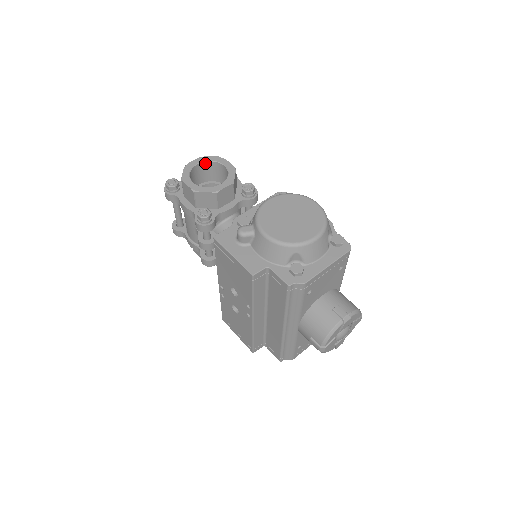
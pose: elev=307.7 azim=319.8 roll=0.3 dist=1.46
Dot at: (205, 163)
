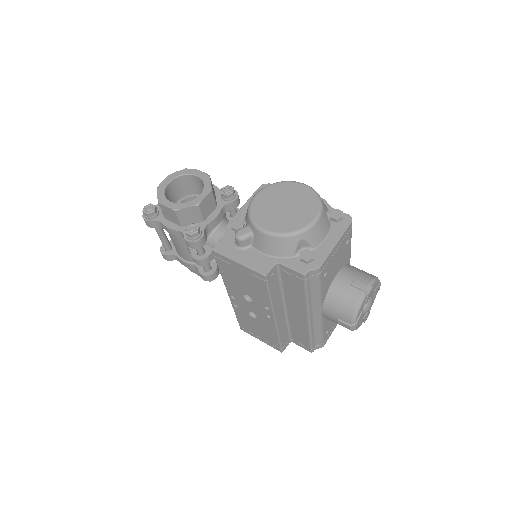
Dot at: (176, 179)
